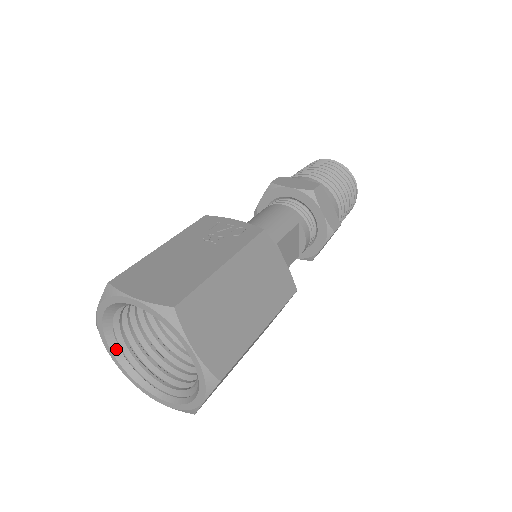
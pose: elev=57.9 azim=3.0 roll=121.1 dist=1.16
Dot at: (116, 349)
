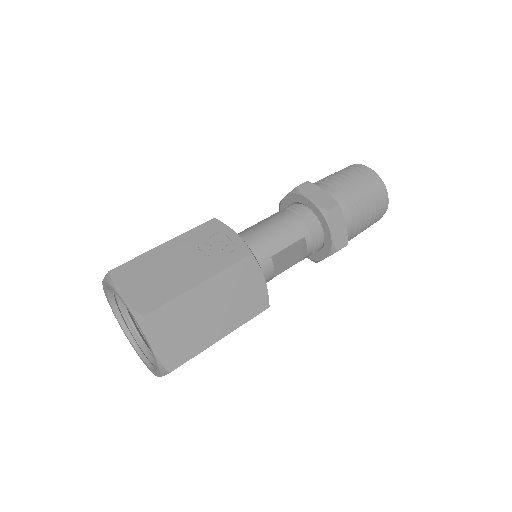
Dot at: (116, 308)
